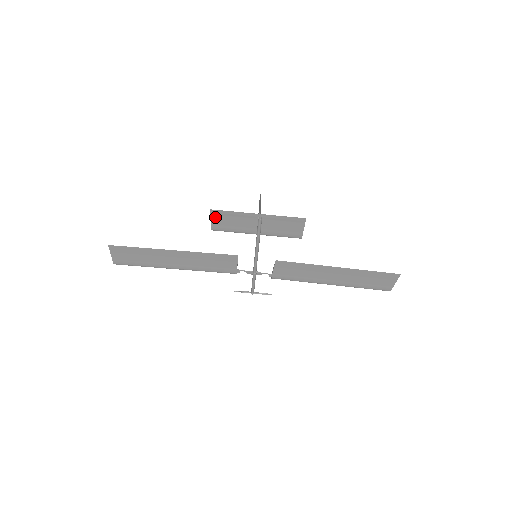
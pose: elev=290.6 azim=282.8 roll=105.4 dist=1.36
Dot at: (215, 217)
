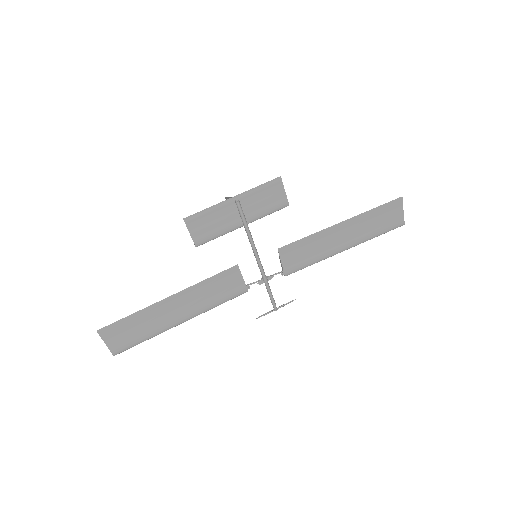
Dot at: (192, 227)
